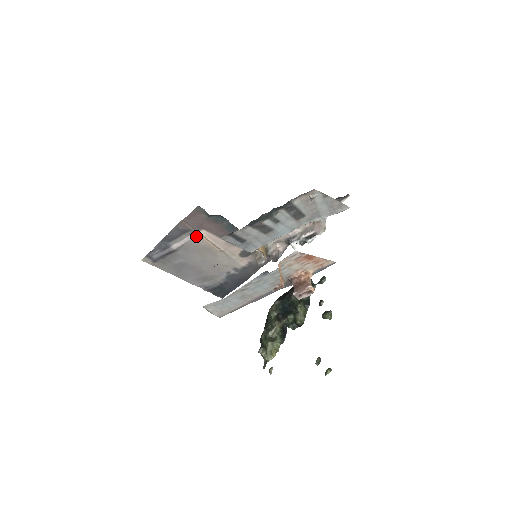
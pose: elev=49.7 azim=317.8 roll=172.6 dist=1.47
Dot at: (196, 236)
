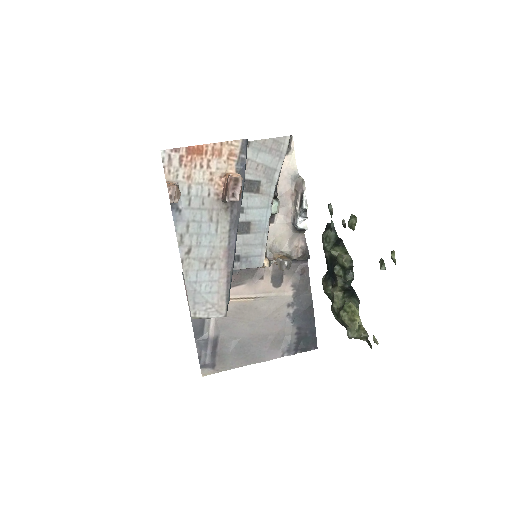
Dot at: occluded
